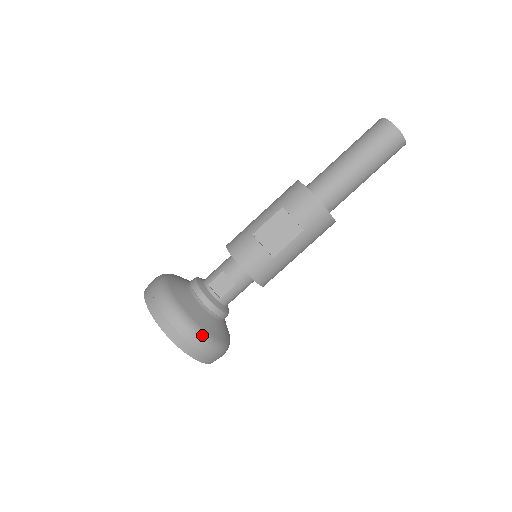
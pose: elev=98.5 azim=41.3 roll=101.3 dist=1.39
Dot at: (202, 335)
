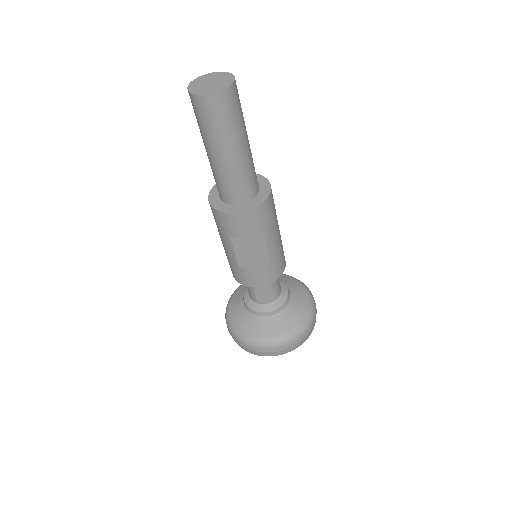
Dot at: (295, 334)
